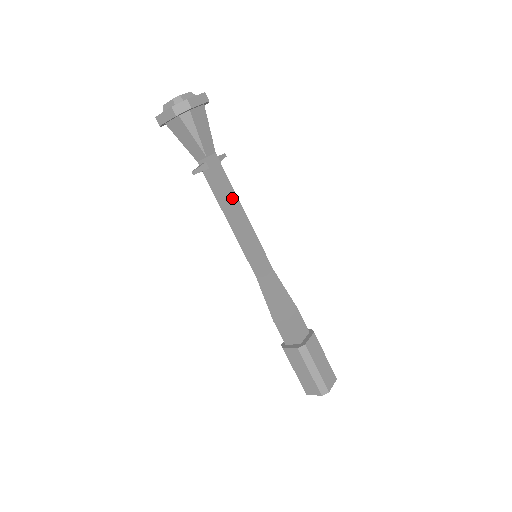
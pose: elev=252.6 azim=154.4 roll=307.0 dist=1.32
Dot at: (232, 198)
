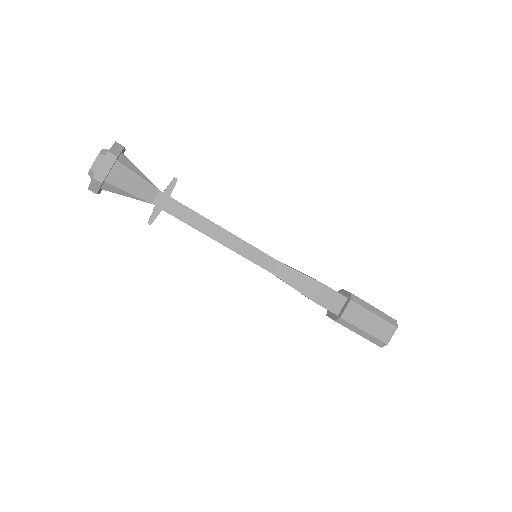
Dot at: (200, 223)
